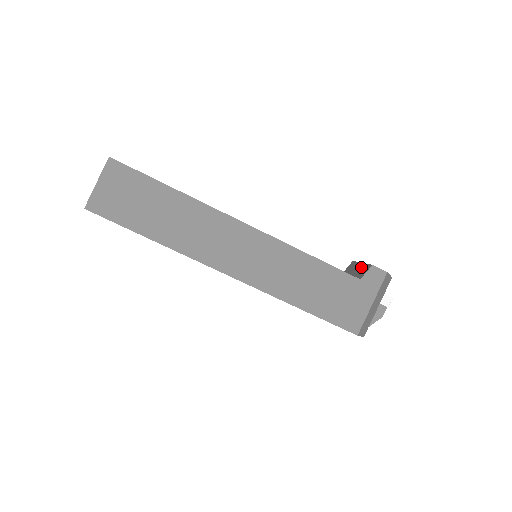
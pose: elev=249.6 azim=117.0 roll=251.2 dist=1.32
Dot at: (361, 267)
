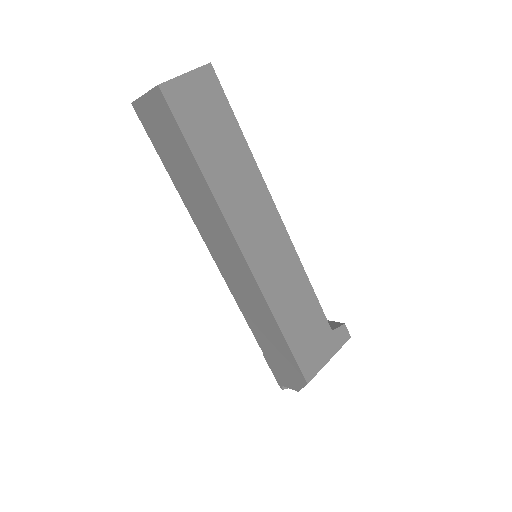
Dot at: occluded
